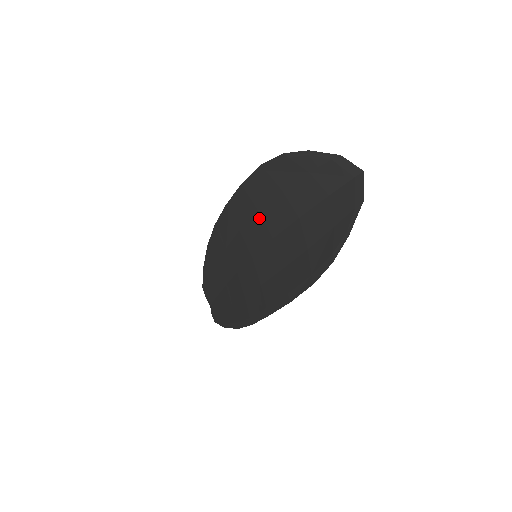
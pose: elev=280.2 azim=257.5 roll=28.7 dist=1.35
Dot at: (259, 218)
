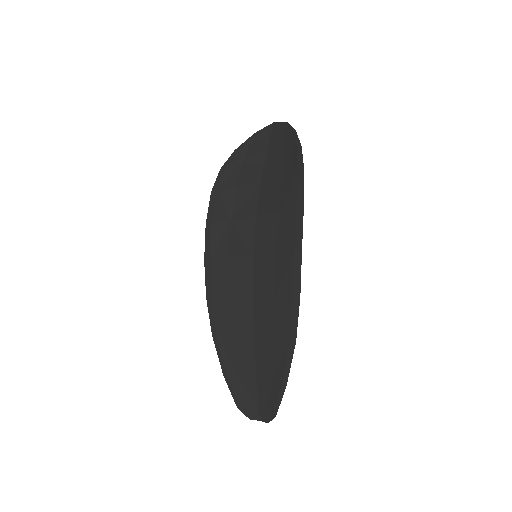
Dot at: (235, 223)
